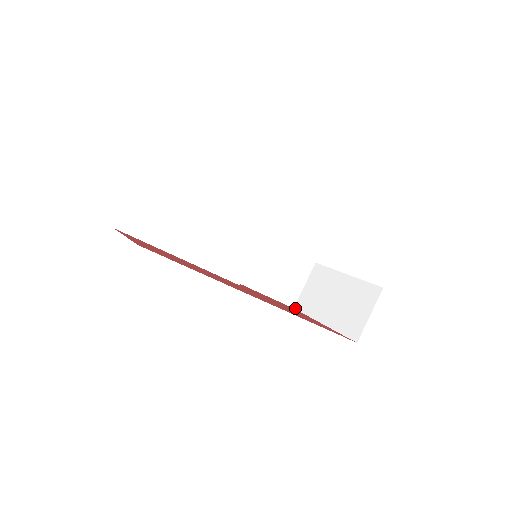
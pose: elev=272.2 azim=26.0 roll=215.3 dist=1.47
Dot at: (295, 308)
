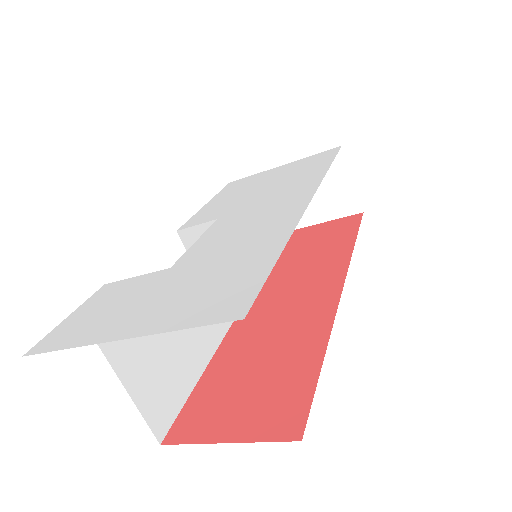
Dot at: occluded
